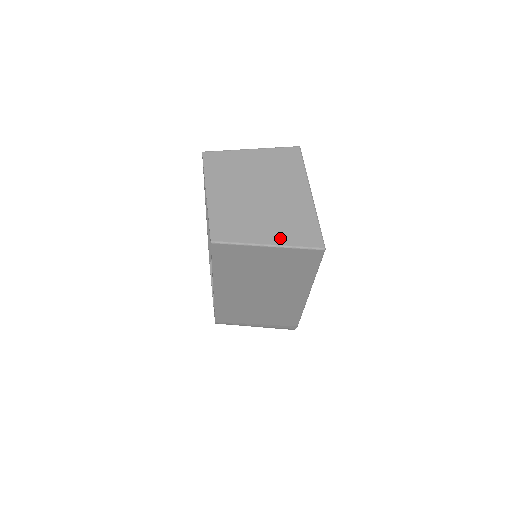
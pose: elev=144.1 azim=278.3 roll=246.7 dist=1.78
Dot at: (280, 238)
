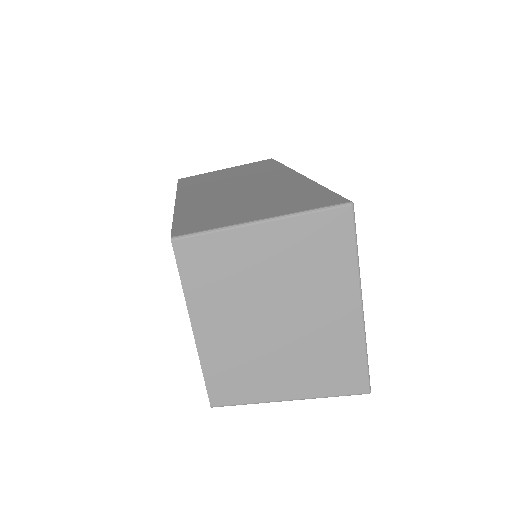
Dot at: (310, 388)
